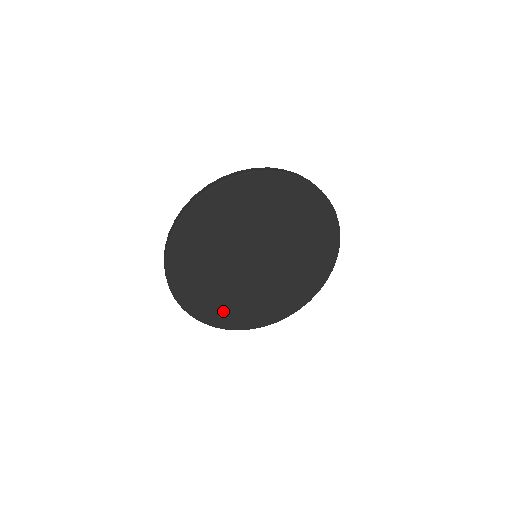
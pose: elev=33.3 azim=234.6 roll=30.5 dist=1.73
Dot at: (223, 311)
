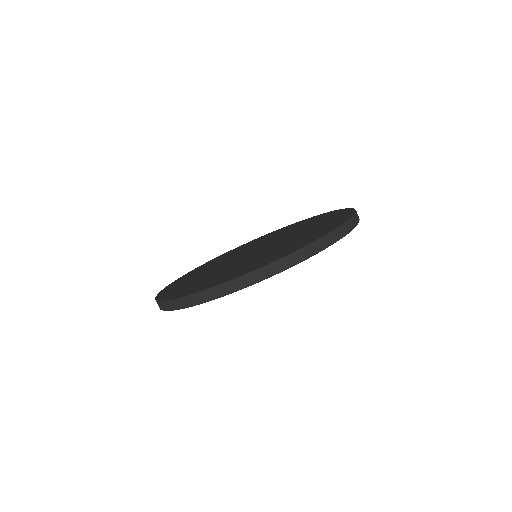
Dot at: occluded
